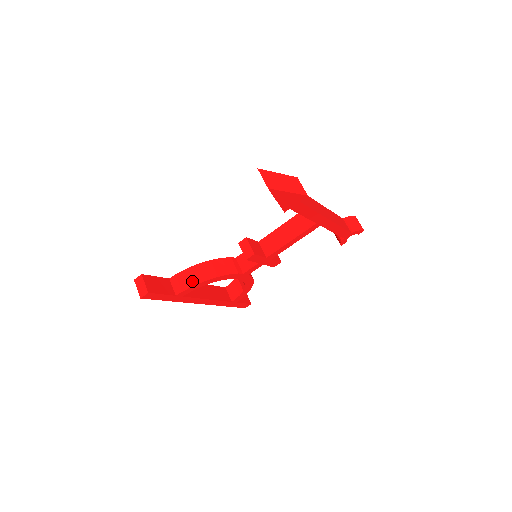
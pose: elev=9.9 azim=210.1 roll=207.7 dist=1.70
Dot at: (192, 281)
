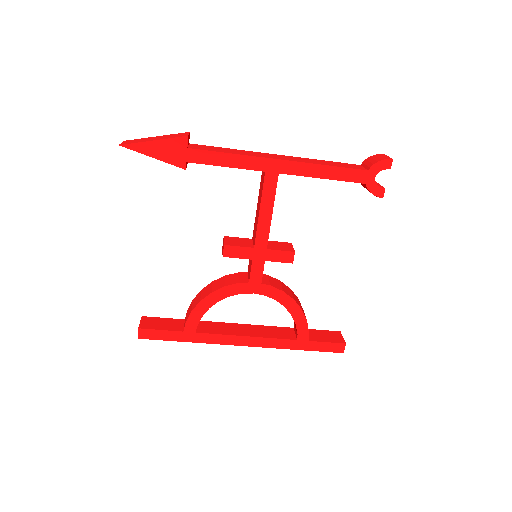
Dot at: (191, 308)
